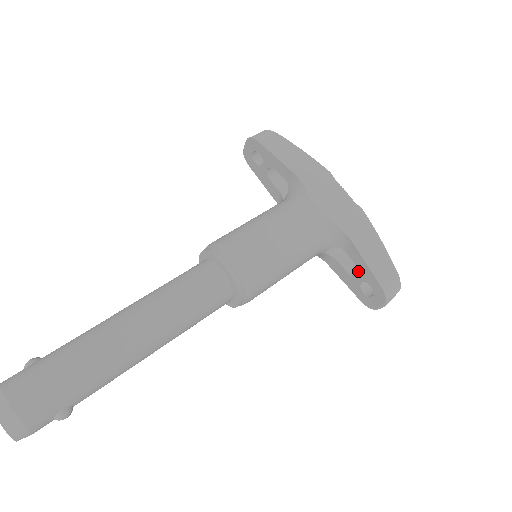
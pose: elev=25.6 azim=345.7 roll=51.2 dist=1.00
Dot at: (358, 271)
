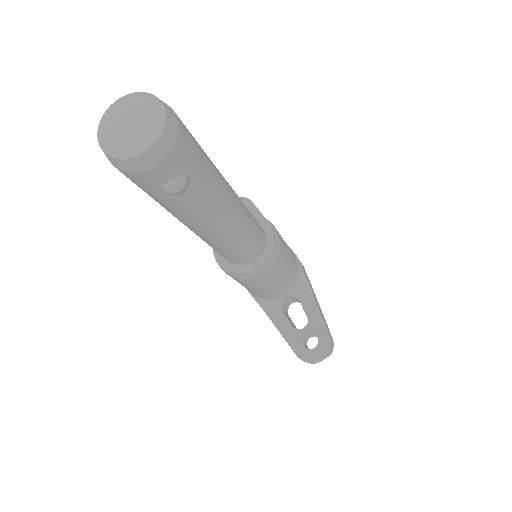
Dot at: (308, 323)
